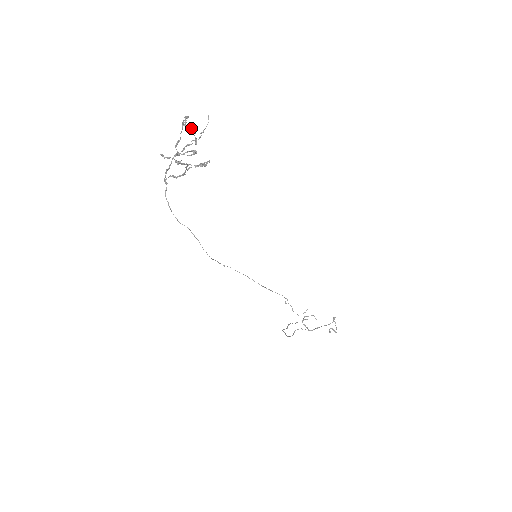
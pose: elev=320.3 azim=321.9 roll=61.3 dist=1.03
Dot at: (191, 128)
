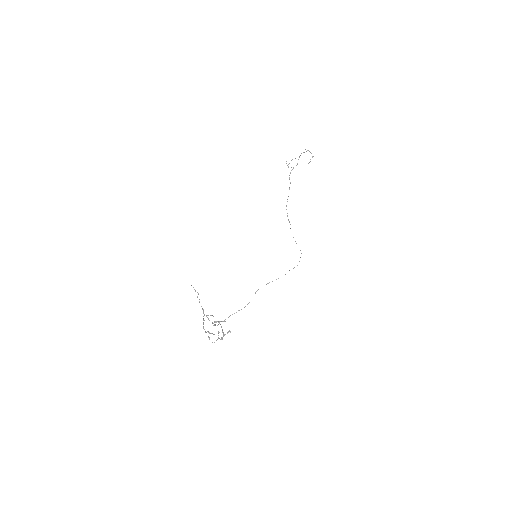
Dot at: occluded
